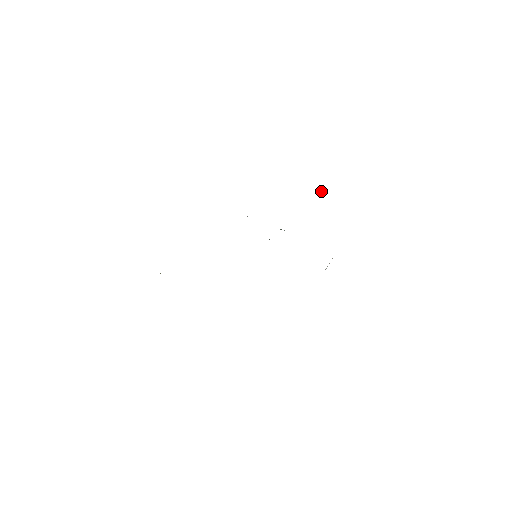
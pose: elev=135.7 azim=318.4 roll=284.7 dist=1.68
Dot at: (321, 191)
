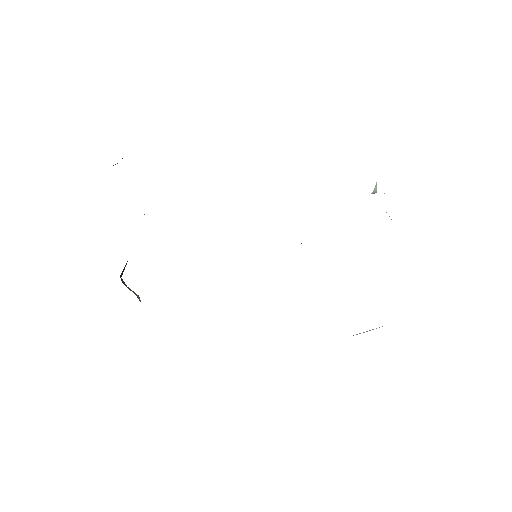
Dot at: occluded
